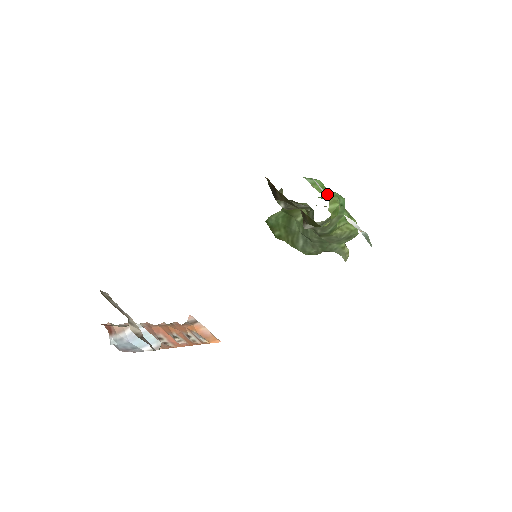
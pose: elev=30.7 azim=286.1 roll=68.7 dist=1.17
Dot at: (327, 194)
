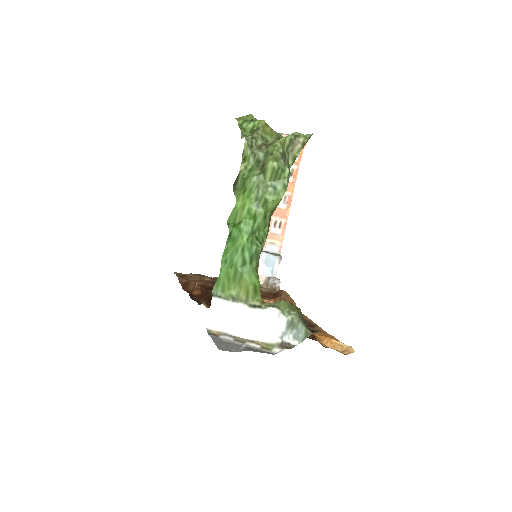
Dot at: (237, 283)
